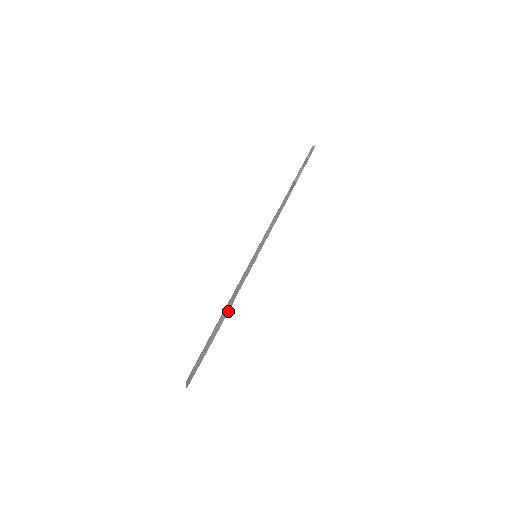
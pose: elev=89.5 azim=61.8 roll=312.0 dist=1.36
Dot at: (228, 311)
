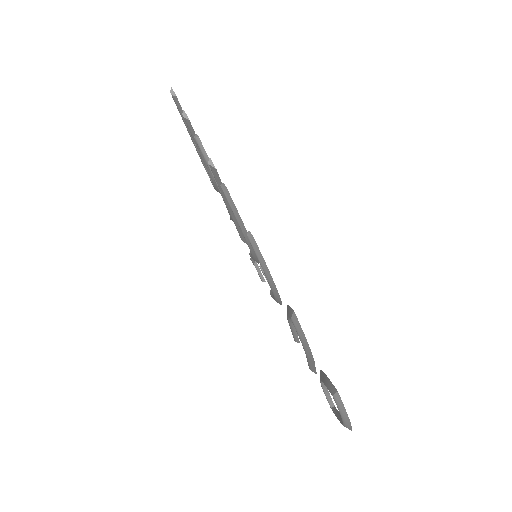
Dot at: (341, 400)
